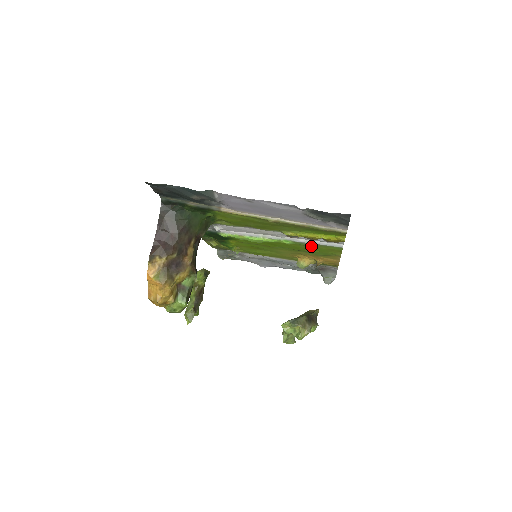
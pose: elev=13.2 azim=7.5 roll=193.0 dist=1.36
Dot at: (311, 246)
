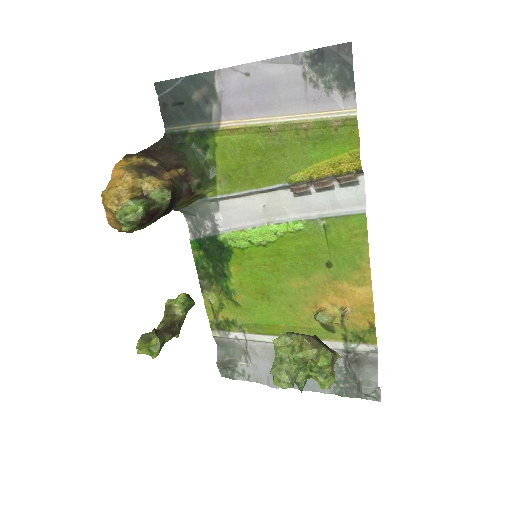
Dot at: (327, 231)
